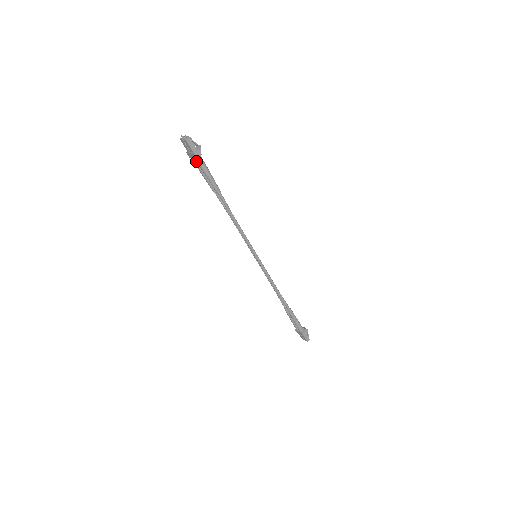
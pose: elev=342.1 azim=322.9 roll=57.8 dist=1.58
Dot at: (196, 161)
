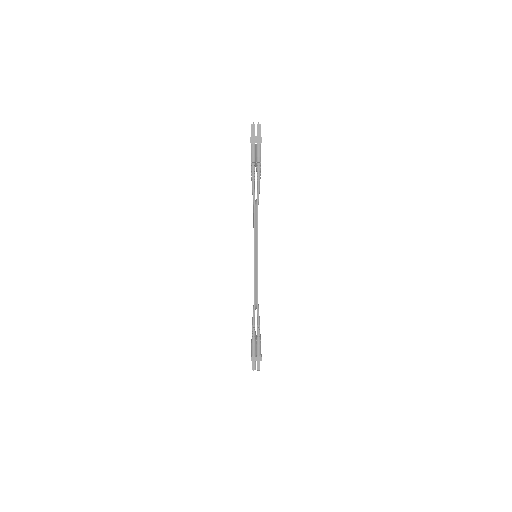
Dot at: (255, 147)
